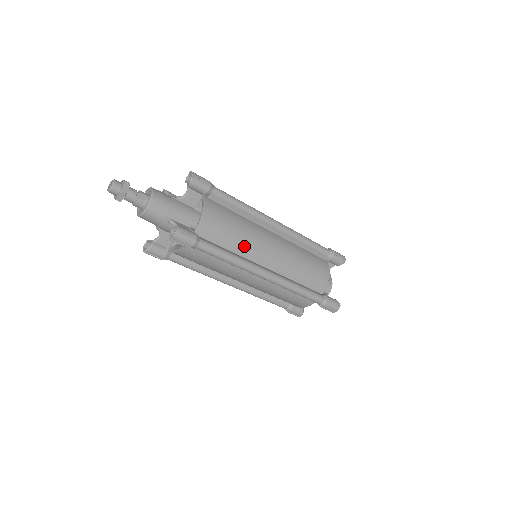
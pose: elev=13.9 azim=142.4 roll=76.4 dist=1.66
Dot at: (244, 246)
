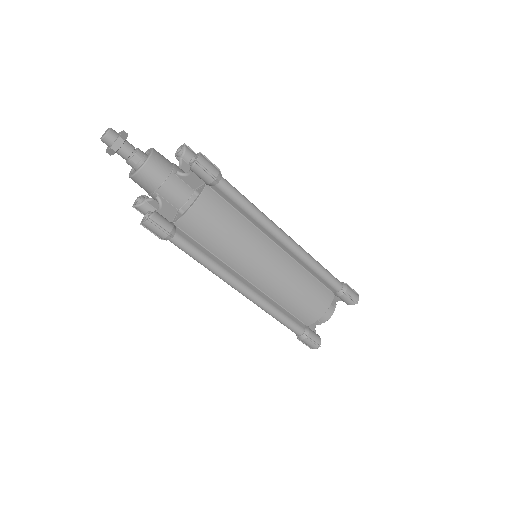
Dot at: (230, 254)
